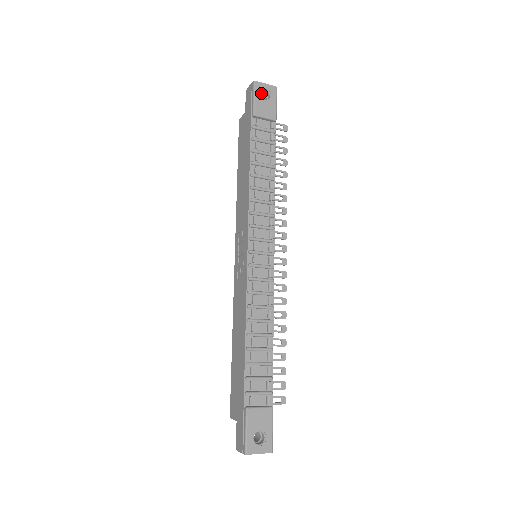
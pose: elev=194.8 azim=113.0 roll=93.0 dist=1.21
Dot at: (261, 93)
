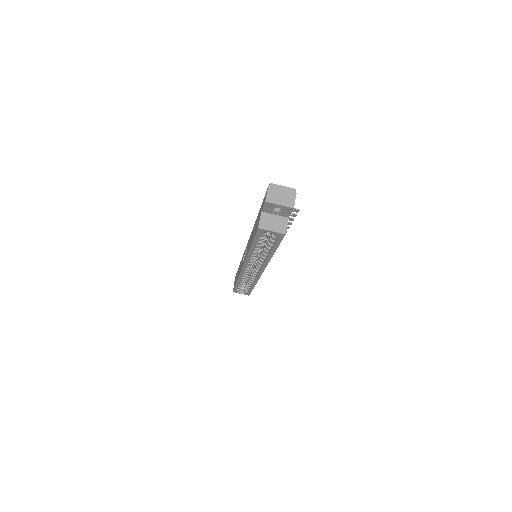
Dot at: occluded
